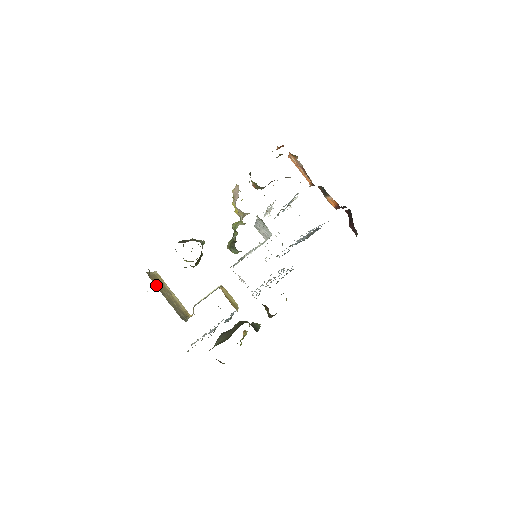
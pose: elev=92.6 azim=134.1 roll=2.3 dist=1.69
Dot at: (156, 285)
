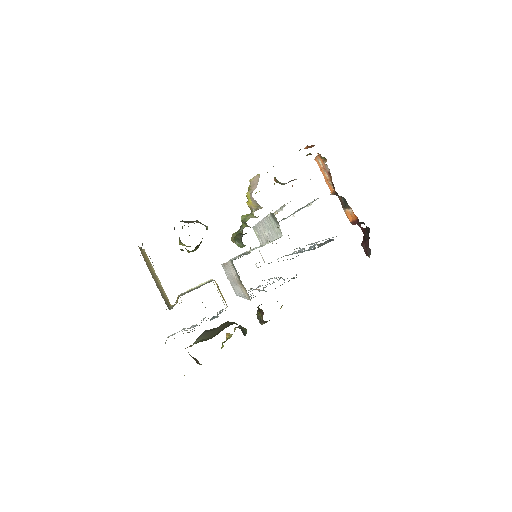
Dot at: (146, 262)
